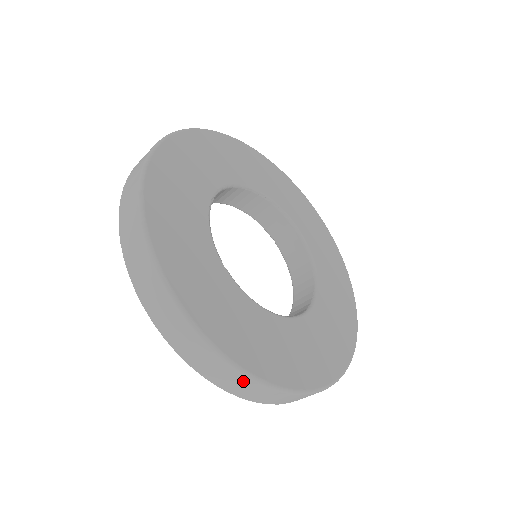
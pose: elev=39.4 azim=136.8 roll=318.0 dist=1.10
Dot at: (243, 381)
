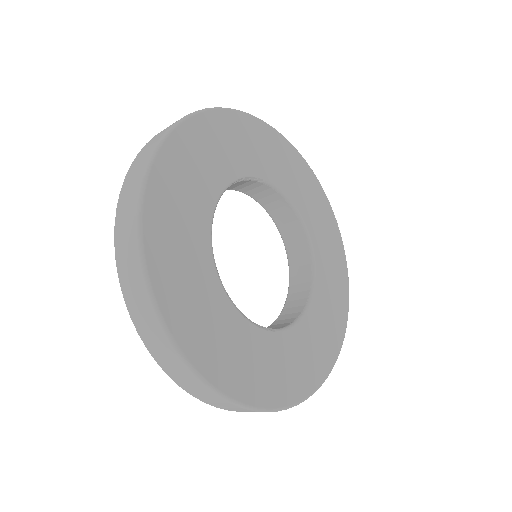
Dot at: occluded
